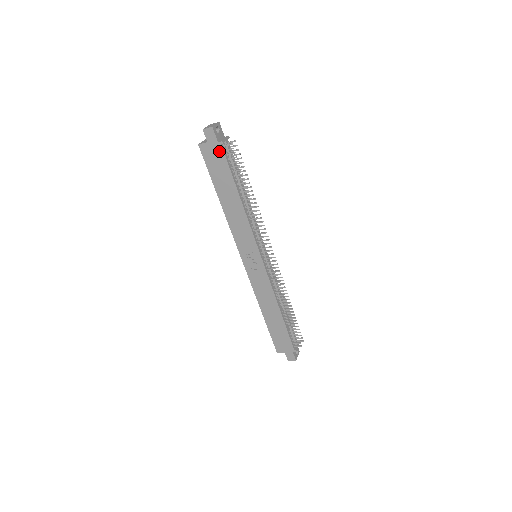
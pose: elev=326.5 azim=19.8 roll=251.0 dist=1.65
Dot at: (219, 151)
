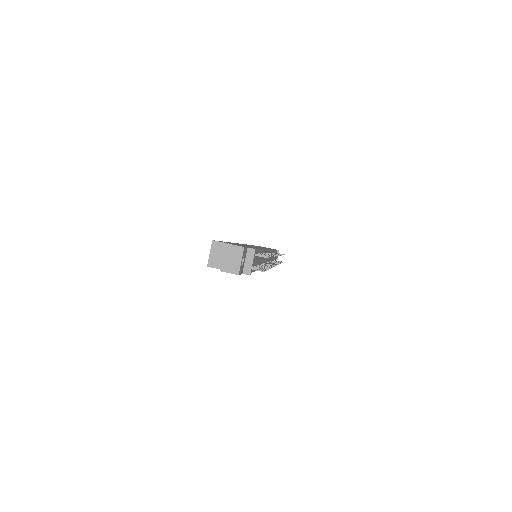
Dot at: occluded
